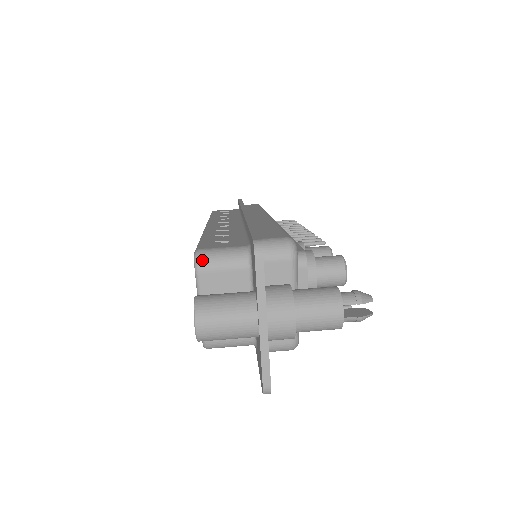
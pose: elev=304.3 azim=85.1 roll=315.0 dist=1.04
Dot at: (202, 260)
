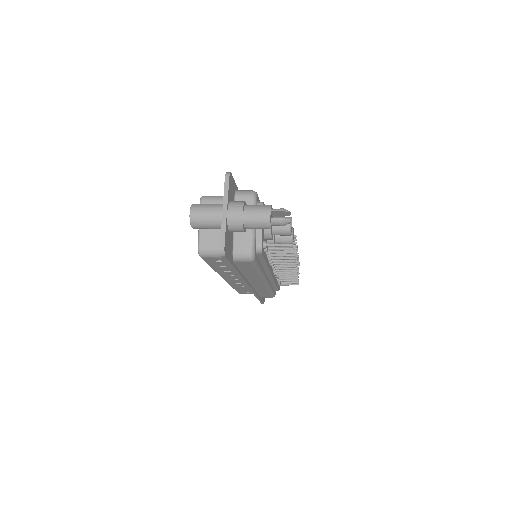
Dot at: (204, 198)
